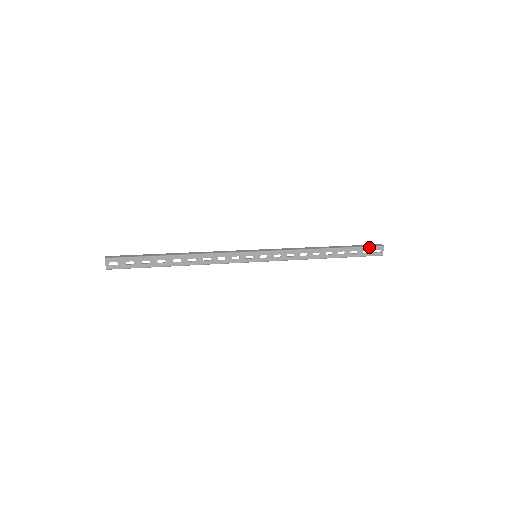
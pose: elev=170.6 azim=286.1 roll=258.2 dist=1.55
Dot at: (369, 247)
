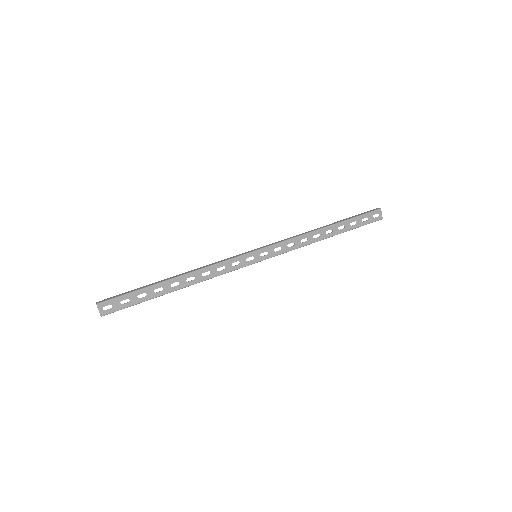
Dot at: (366, 214)
